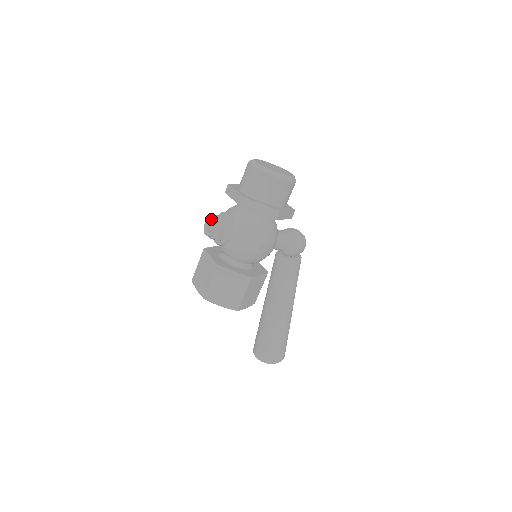
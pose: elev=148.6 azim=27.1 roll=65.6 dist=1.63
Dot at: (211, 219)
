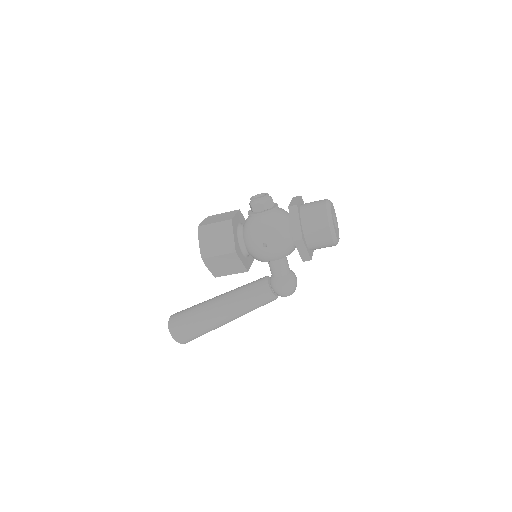
Dot at: (265, 194)
